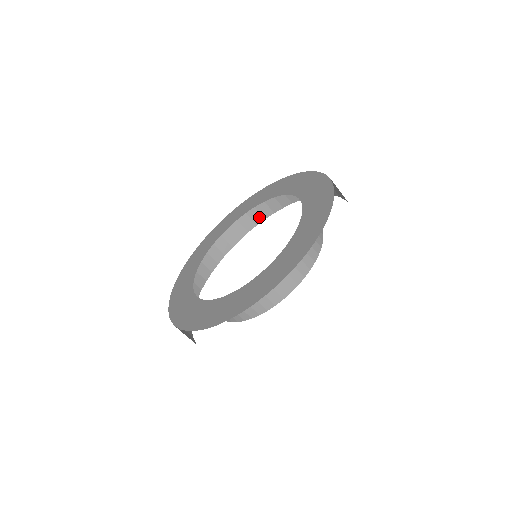
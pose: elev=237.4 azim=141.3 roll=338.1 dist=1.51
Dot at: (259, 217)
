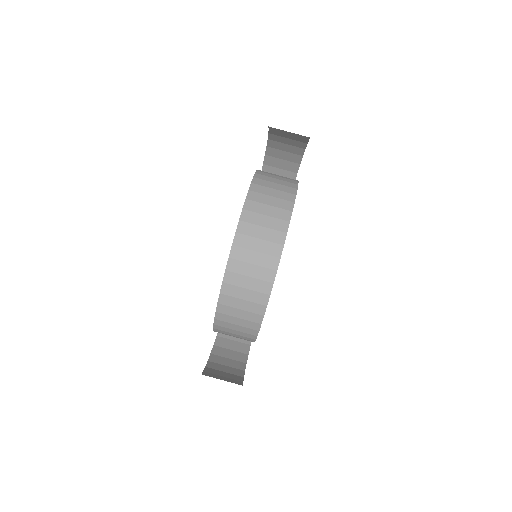
Dot at: occluded
